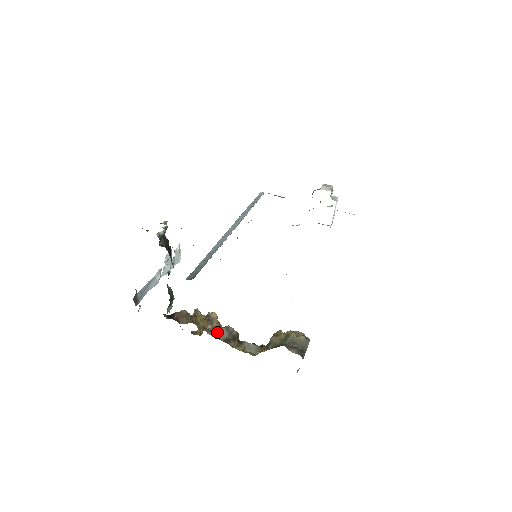
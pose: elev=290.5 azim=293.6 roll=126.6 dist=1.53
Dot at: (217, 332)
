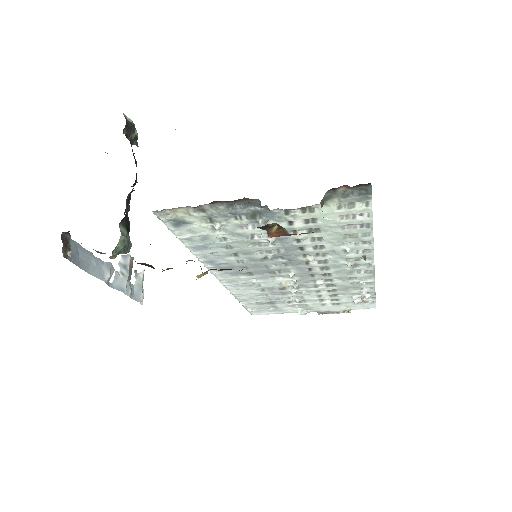
Dot at: occluded
